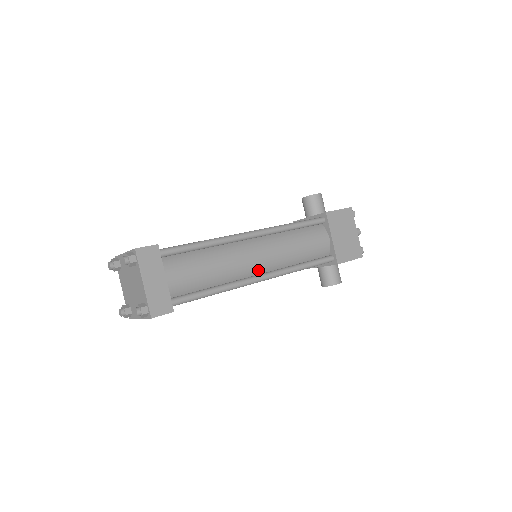
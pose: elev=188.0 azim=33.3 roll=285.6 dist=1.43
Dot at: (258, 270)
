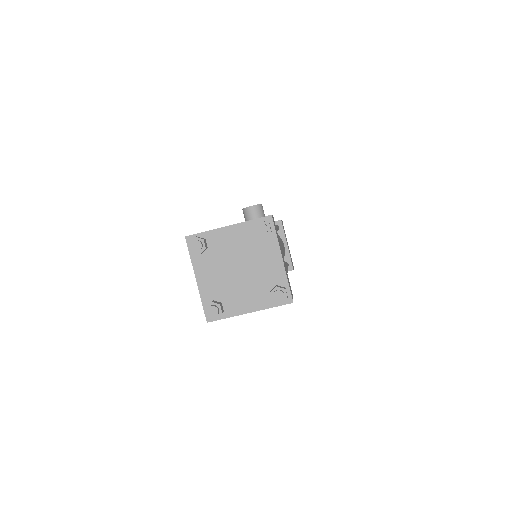
Dot at: occluded
